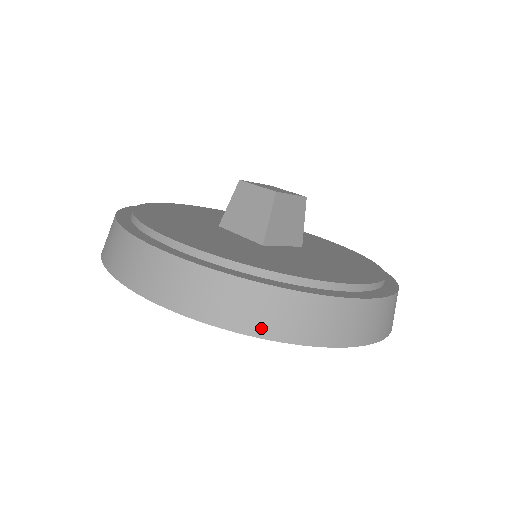
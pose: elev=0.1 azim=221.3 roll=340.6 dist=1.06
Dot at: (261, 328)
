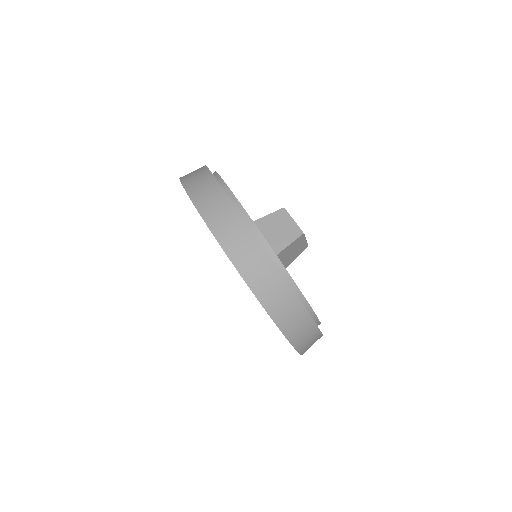
Dot at: (271, 307)
